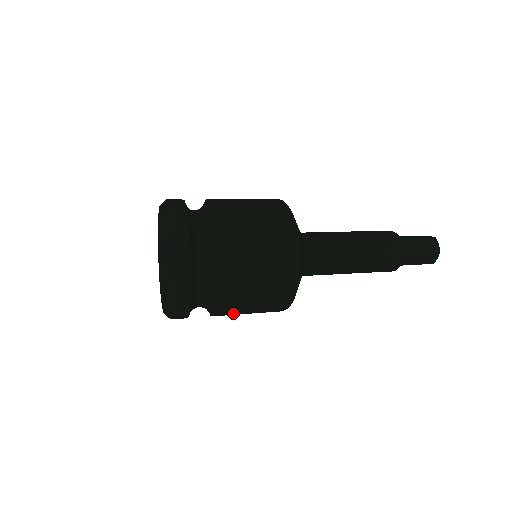
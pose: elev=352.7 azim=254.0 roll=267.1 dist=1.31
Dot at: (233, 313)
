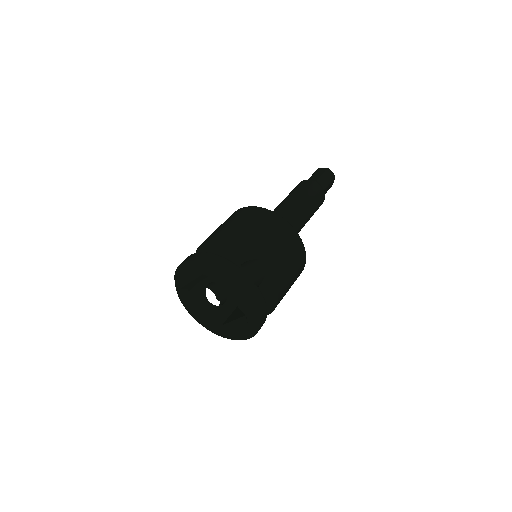
Dot at: occluded
